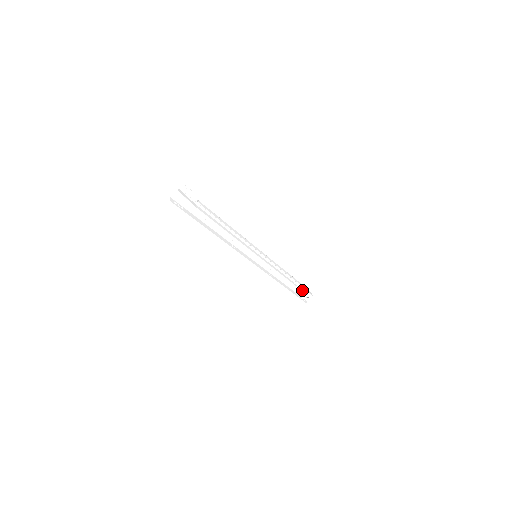
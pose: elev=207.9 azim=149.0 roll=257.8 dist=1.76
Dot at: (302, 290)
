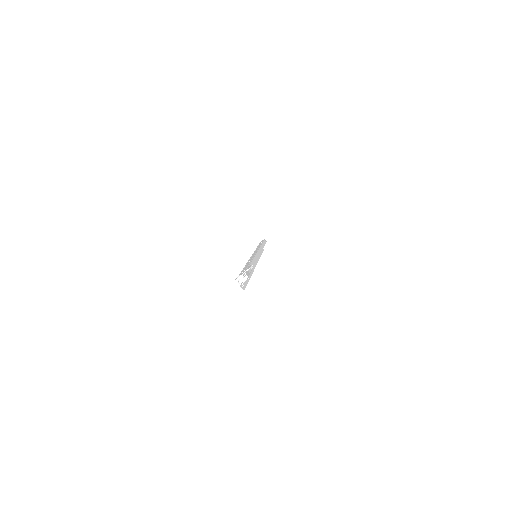
Dot at: occluded
